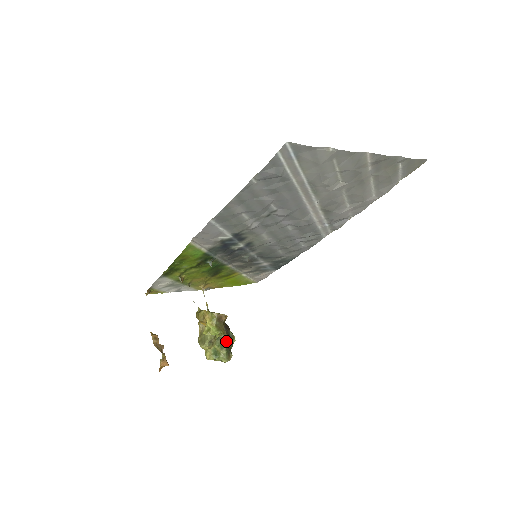
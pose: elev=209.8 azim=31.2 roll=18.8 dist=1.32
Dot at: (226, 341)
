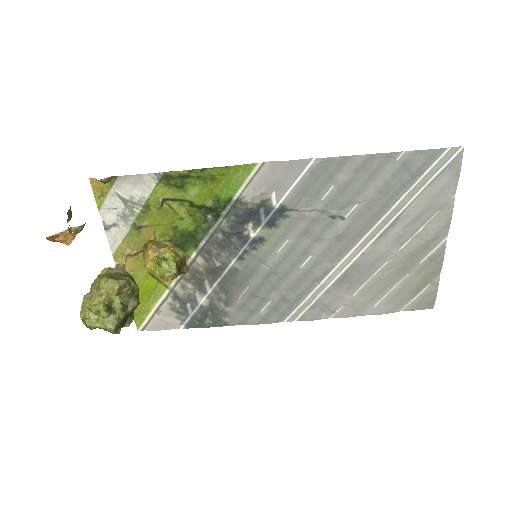
Dot at: (133, 308)
